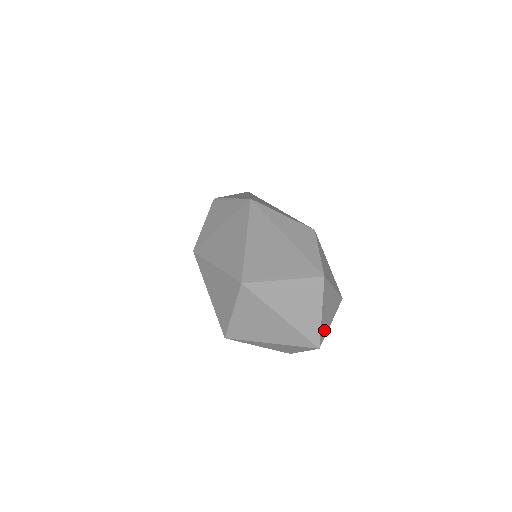
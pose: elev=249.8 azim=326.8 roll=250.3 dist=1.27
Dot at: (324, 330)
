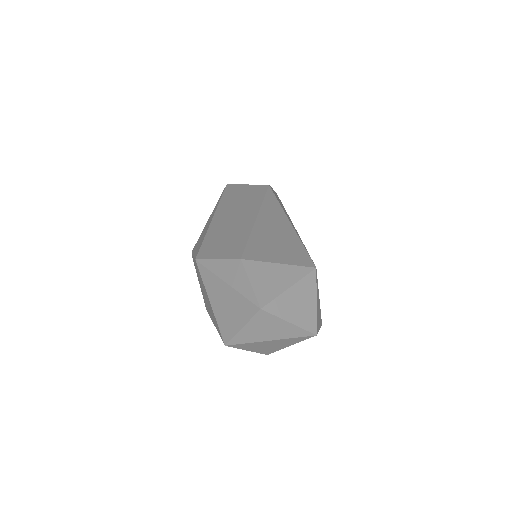
Dot at: (309, 320)
